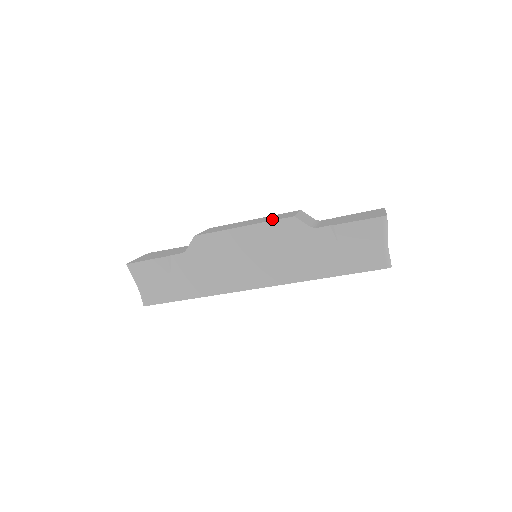
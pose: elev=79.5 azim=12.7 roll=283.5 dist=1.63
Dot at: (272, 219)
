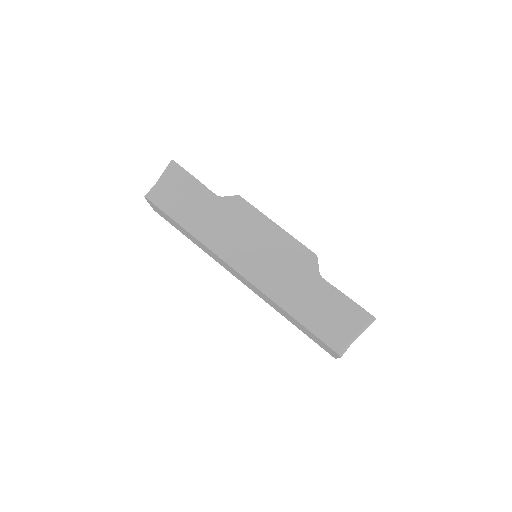
Dot at: occluded
